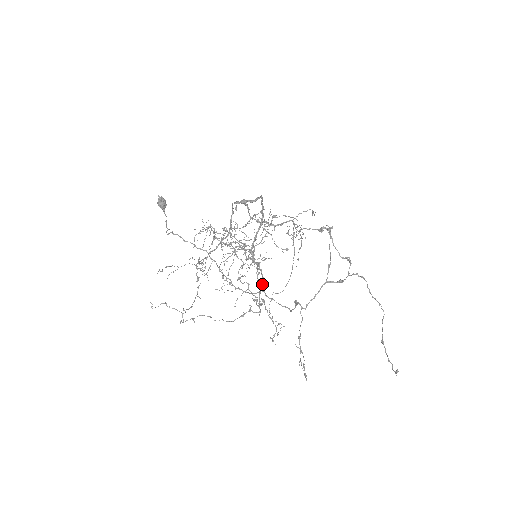
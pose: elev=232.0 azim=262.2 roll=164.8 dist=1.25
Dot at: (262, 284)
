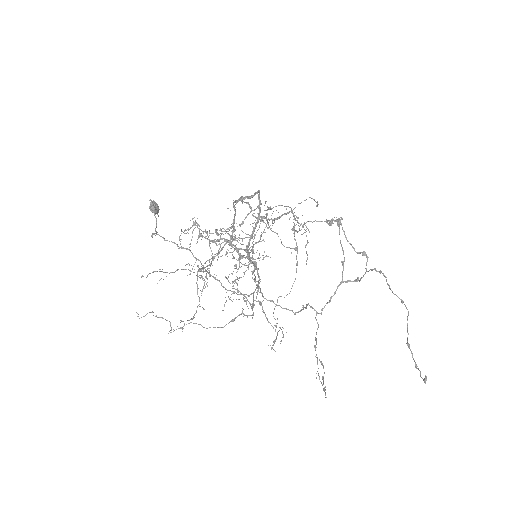
Dot at: (257, 284)
